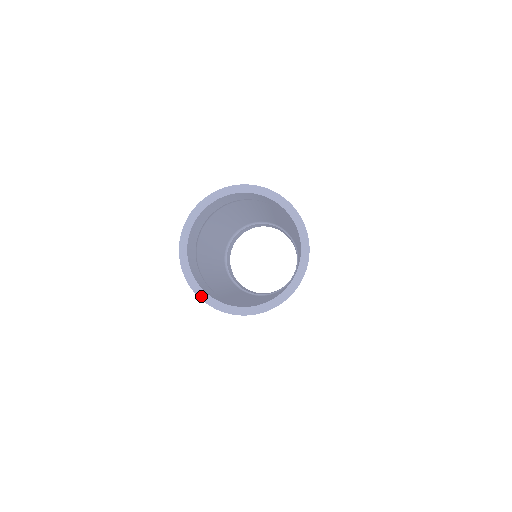
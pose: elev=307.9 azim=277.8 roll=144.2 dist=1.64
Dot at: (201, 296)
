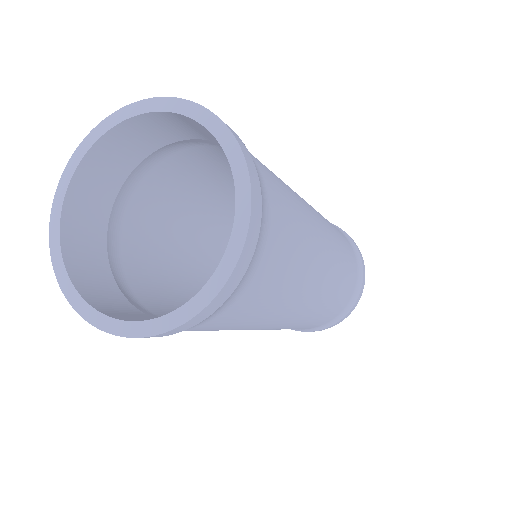
Dot at: (76, 305)
